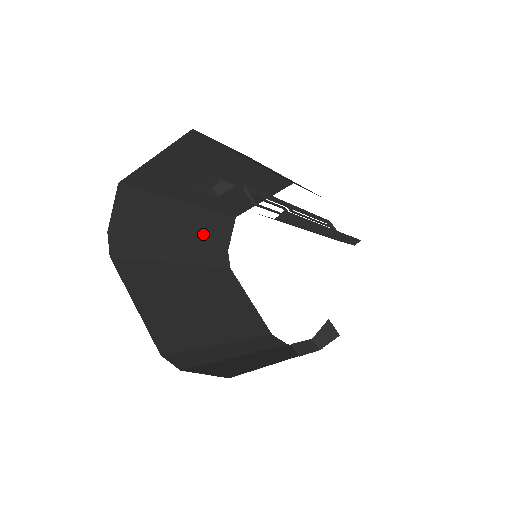
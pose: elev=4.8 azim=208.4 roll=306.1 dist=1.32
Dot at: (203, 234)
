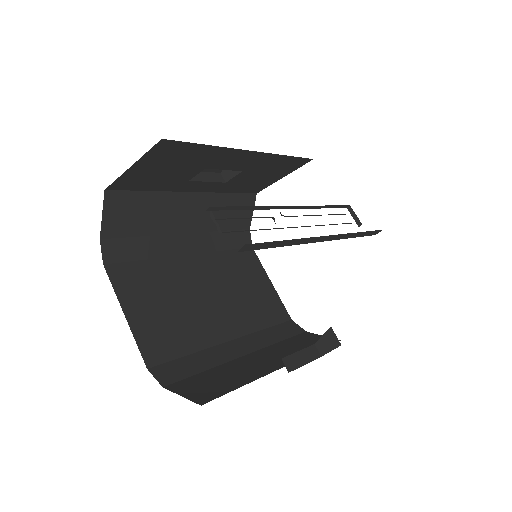
Dot at: (216, 218)
